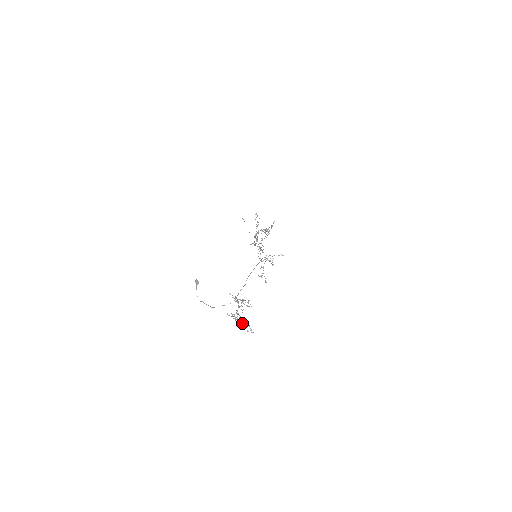
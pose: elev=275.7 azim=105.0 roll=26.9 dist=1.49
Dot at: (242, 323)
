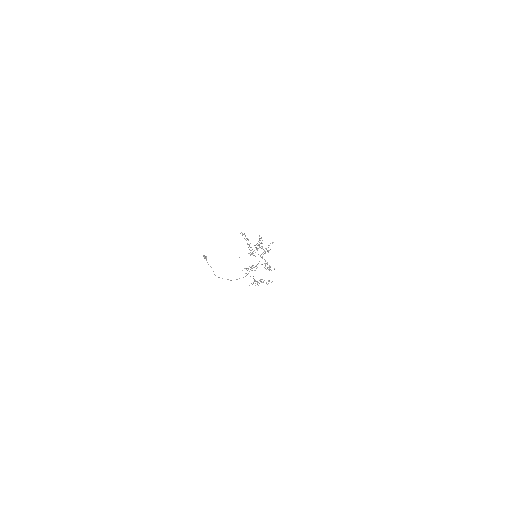
Dot at: (261, 282)
